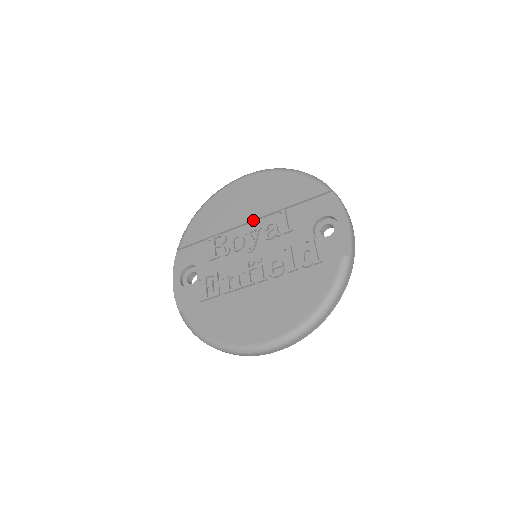
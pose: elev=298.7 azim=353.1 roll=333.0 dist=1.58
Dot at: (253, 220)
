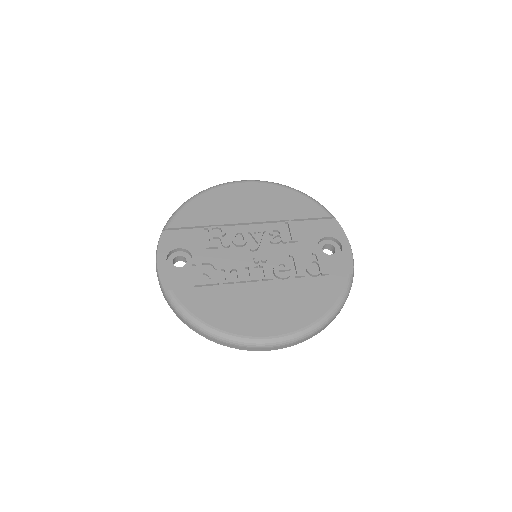
Dot at: (257, 222)
